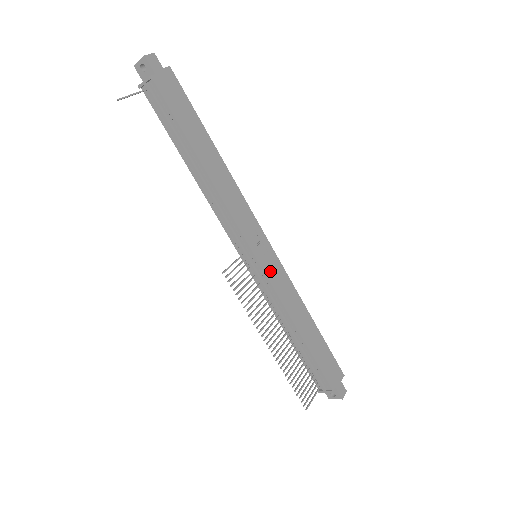
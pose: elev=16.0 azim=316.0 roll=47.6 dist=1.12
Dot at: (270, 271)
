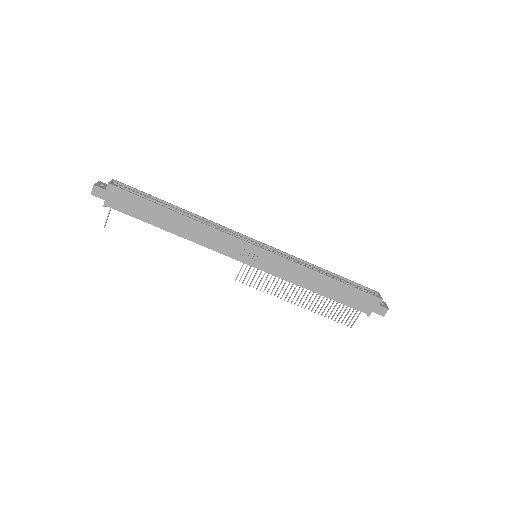
Dot at: (268, 267)
